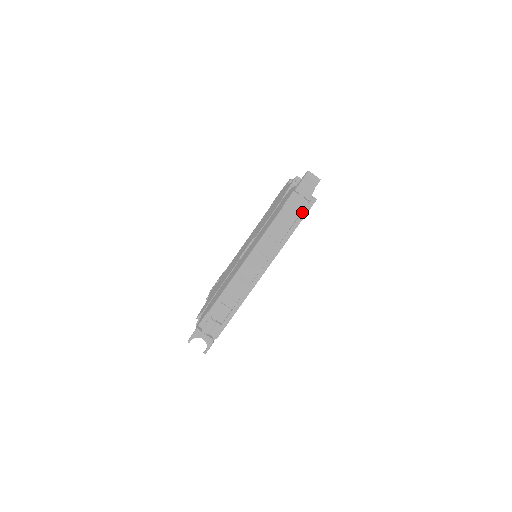
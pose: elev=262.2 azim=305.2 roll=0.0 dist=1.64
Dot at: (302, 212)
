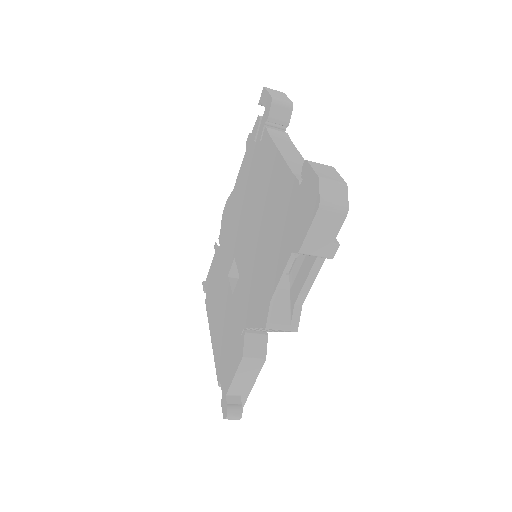
Dot at: occluded
